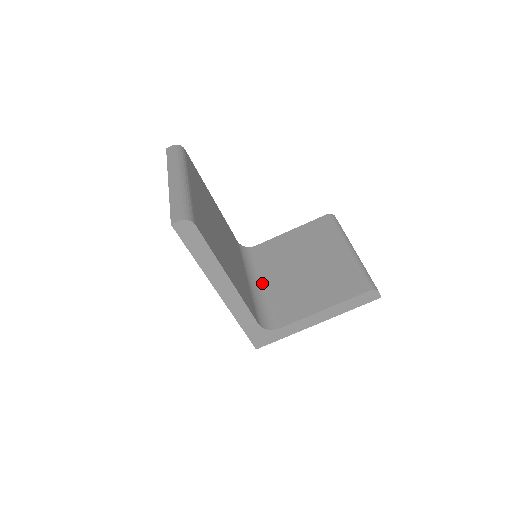
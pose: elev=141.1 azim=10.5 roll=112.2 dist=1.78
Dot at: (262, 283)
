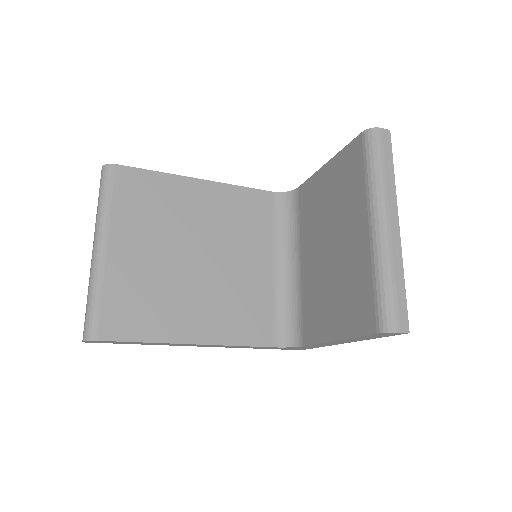
Dot at: (296, 263)
